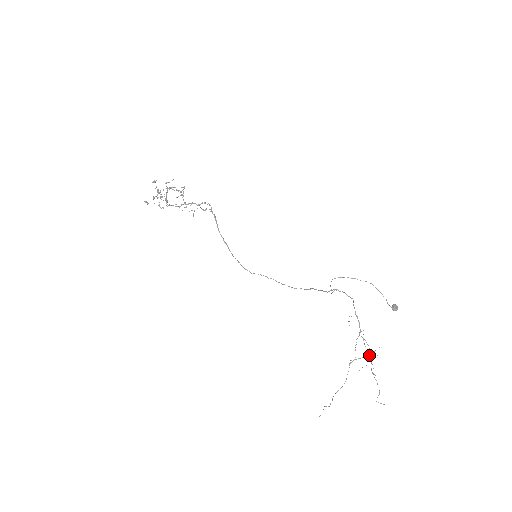
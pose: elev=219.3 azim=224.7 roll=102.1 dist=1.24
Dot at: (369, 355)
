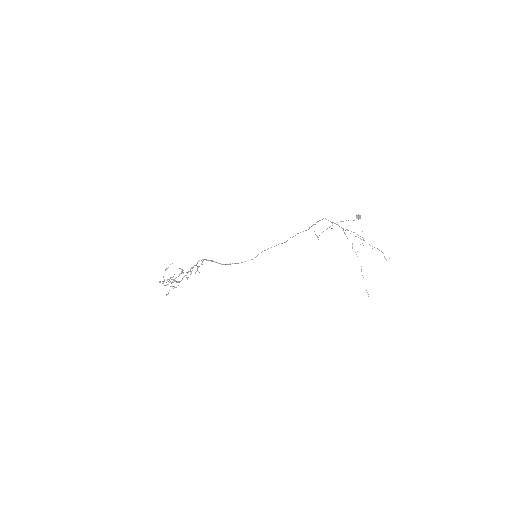
Dot at: occluded
